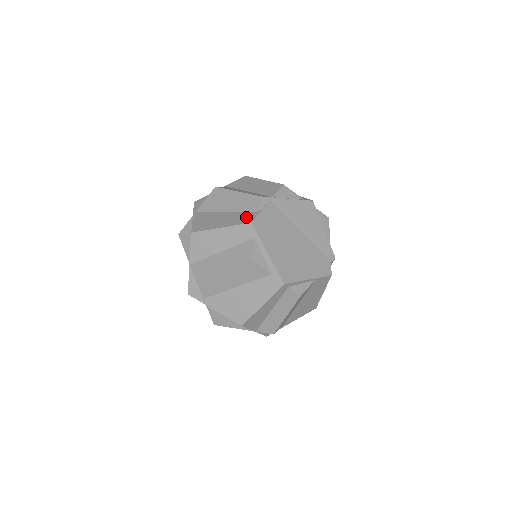
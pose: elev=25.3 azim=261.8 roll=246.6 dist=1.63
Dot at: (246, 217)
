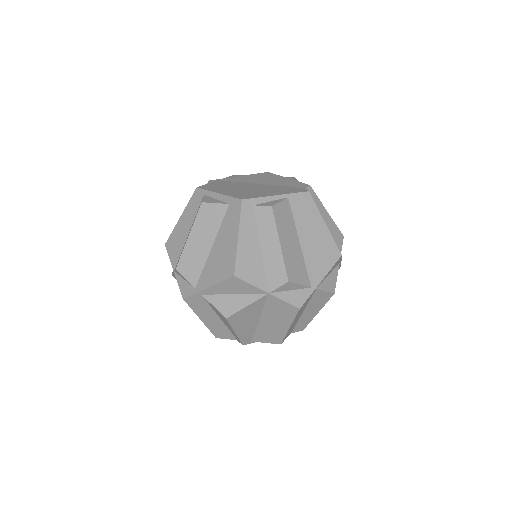
Dot at: occluded
